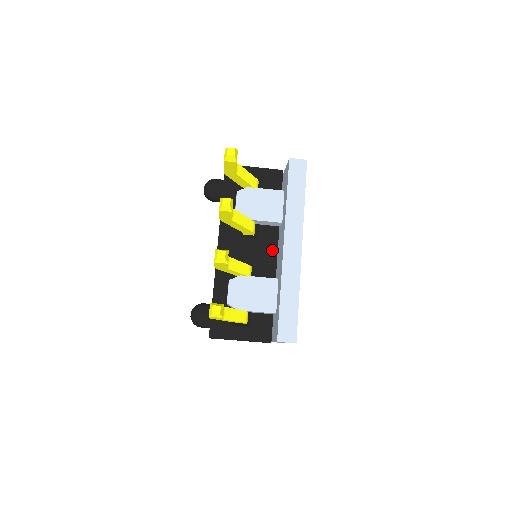
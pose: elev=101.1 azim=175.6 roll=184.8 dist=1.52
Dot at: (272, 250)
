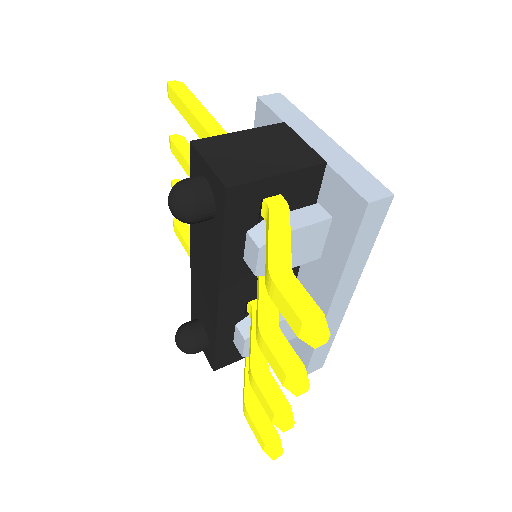
Dot at: occluded
